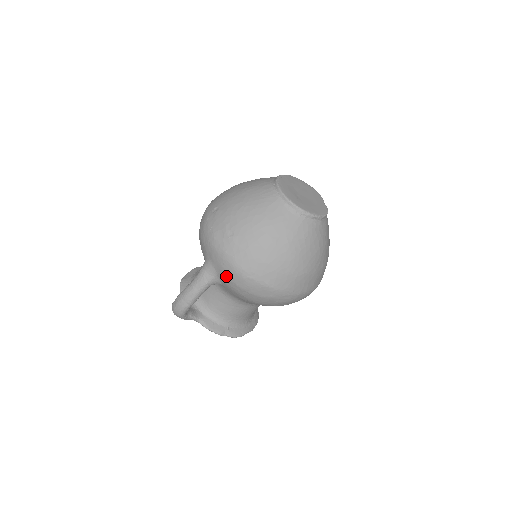
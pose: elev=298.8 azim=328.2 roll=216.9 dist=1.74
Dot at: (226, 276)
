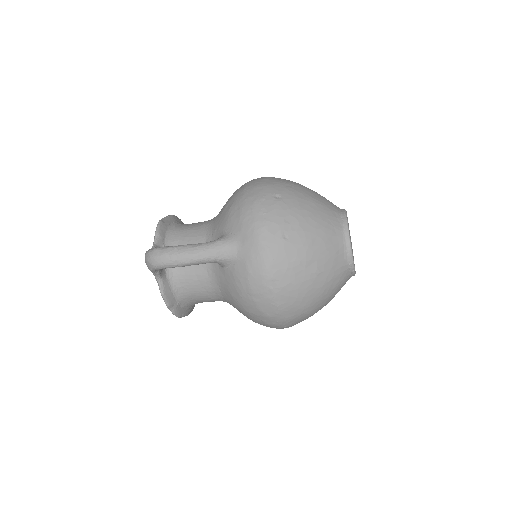
Dot at: (247, 269)
